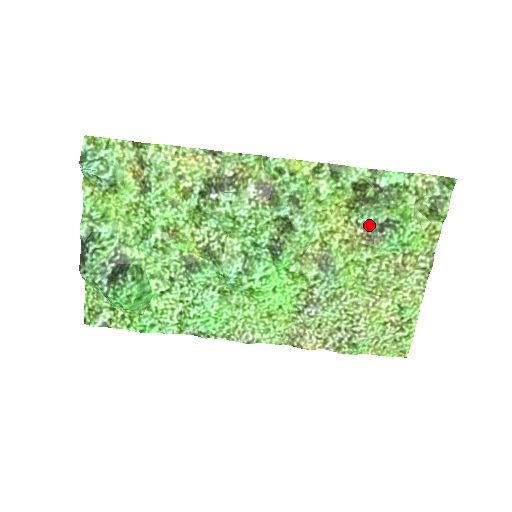
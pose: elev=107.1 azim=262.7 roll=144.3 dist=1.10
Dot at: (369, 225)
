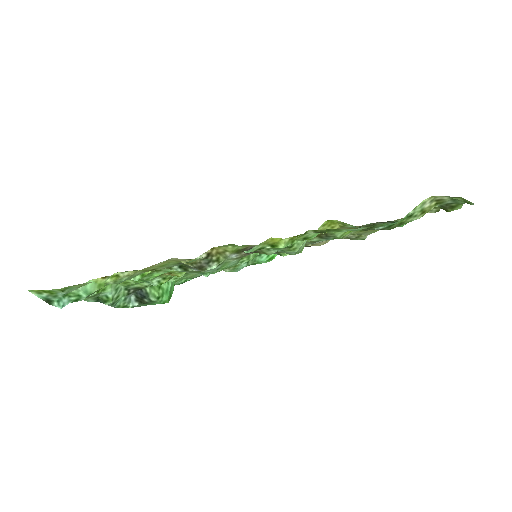
Dot at: occluded
